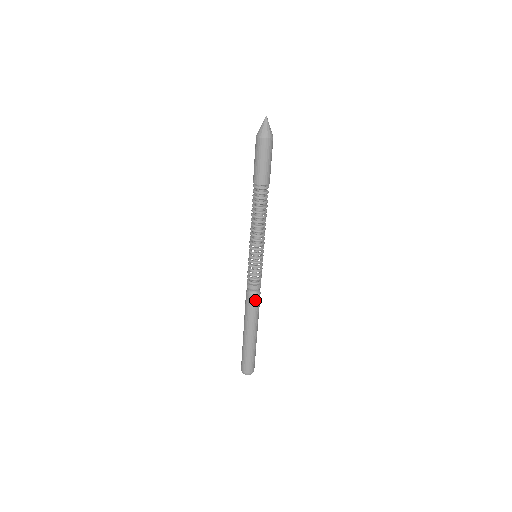
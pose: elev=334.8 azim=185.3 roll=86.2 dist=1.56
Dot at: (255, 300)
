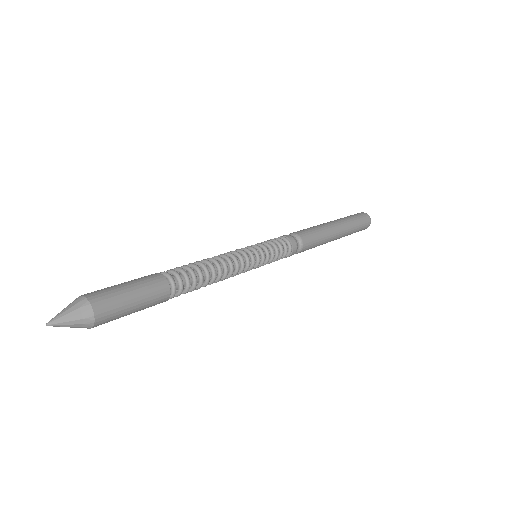
Dot at: (306, 248)
